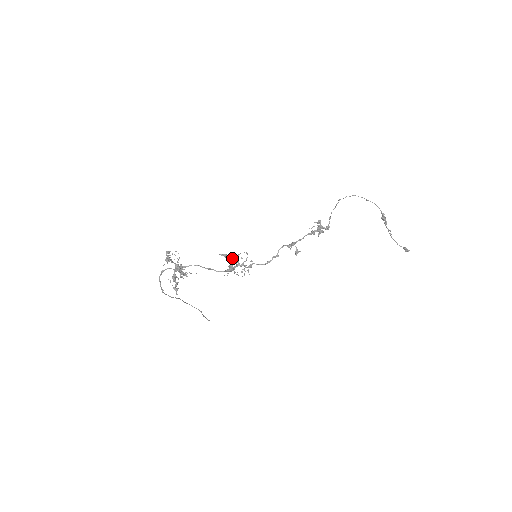
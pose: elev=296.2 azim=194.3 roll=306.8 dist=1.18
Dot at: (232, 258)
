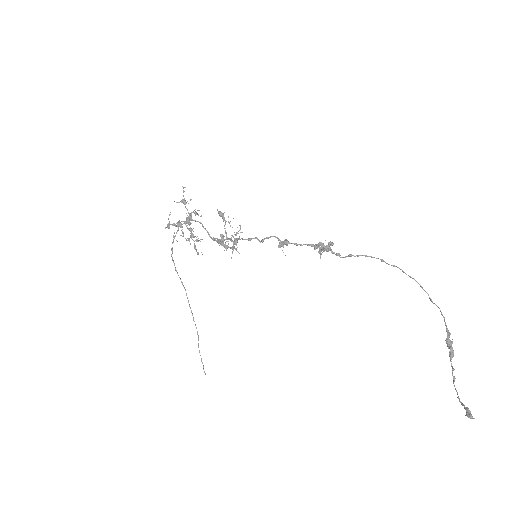
Dot at: (225, 221)
